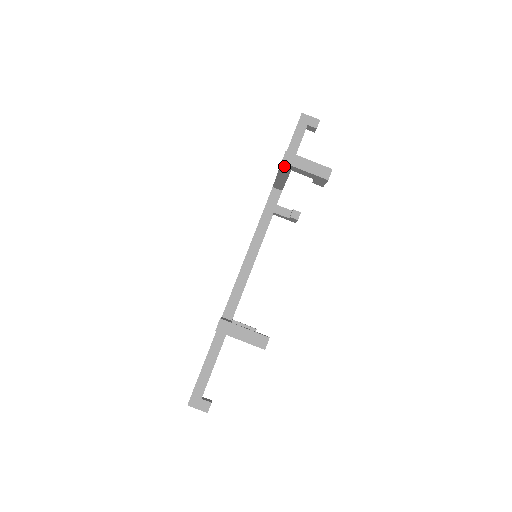
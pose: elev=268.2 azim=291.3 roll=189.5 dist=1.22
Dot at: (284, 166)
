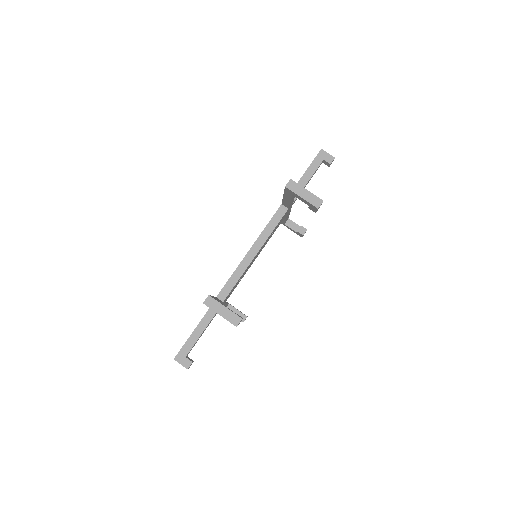
Dot at: (287, 190)
